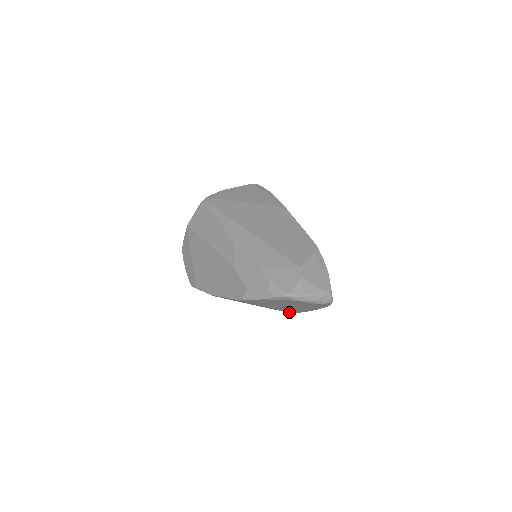
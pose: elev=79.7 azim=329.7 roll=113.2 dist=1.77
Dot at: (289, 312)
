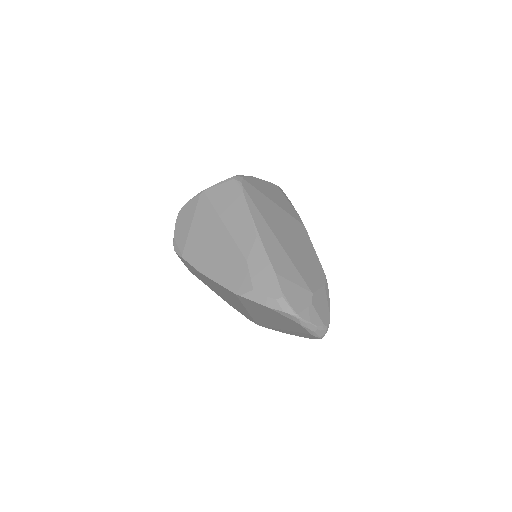
Dot at: (256, 322)
